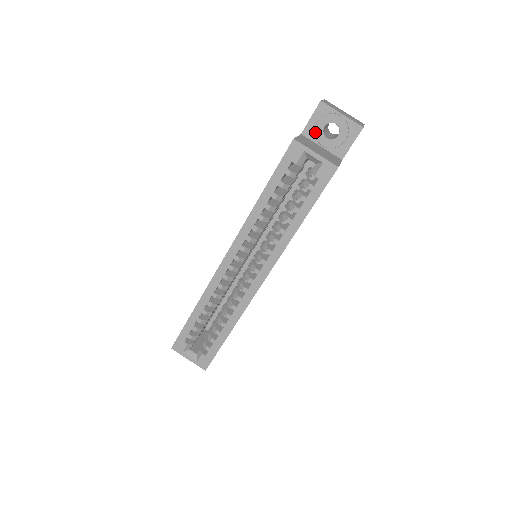
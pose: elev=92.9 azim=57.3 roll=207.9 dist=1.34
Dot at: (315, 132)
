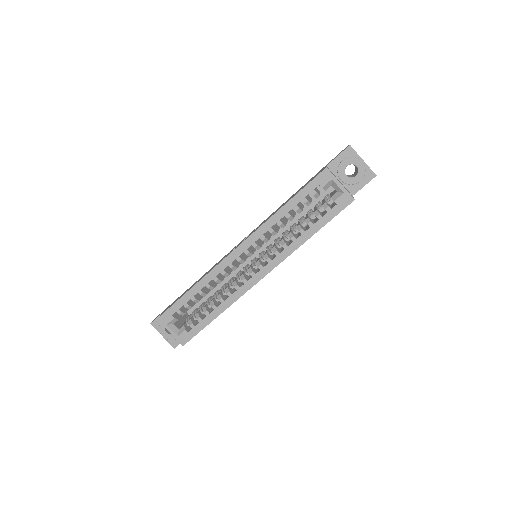
Dot at: (338, 168)
